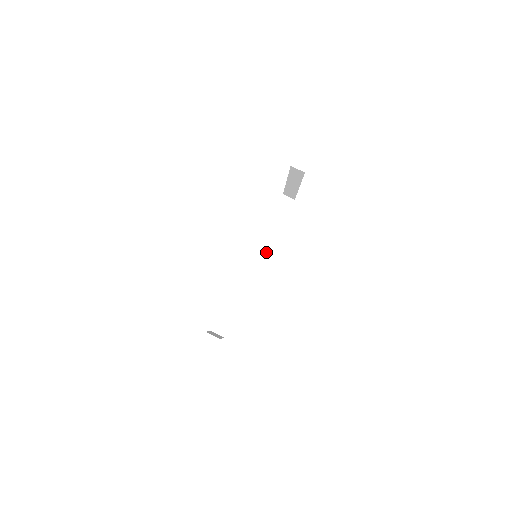
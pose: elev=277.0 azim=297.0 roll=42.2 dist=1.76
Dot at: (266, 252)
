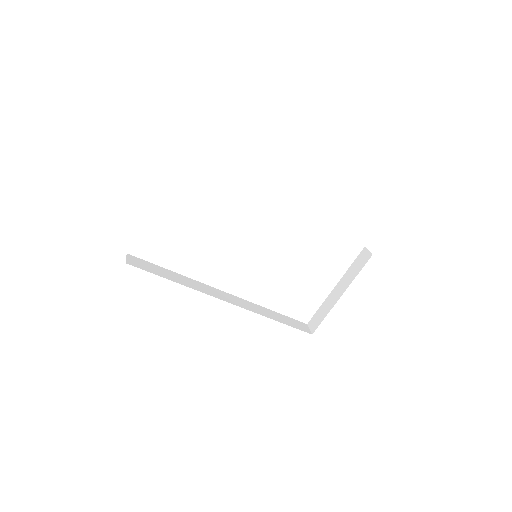
Dot at: (246, 308)
